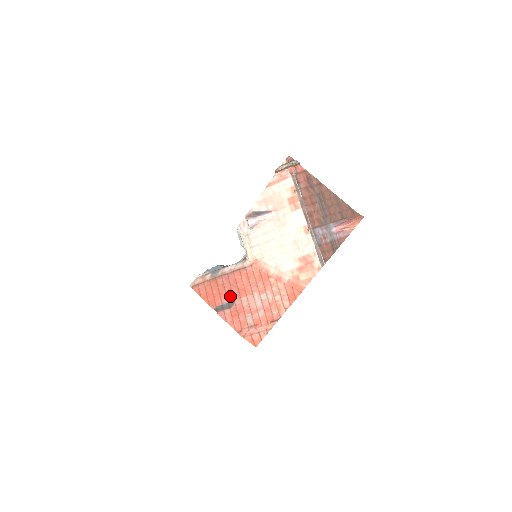
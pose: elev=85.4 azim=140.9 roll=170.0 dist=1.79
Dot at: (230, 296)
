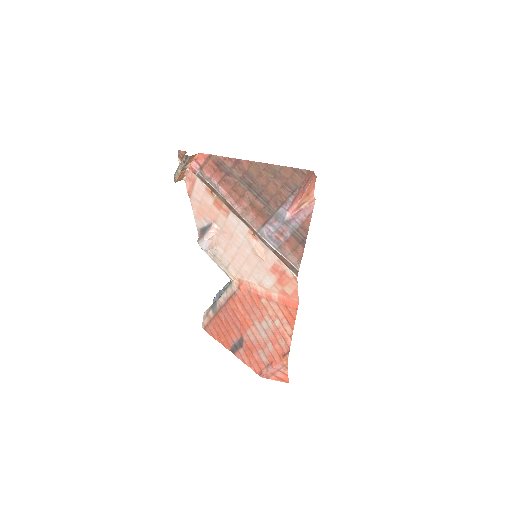
Dot at: (236, 332)
